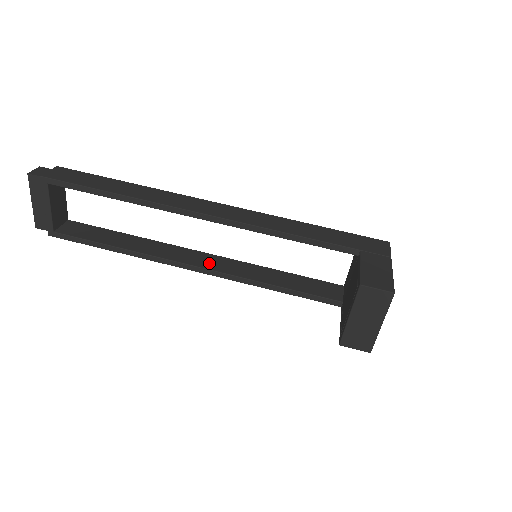
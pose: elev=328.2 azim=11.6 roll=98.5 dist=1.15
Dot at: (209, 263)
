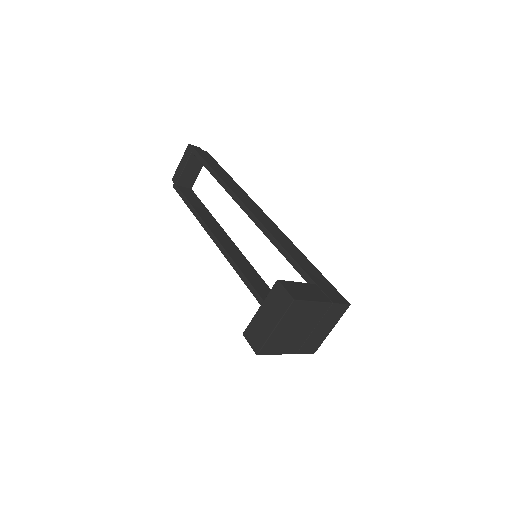
Dot at: (232, 251)
